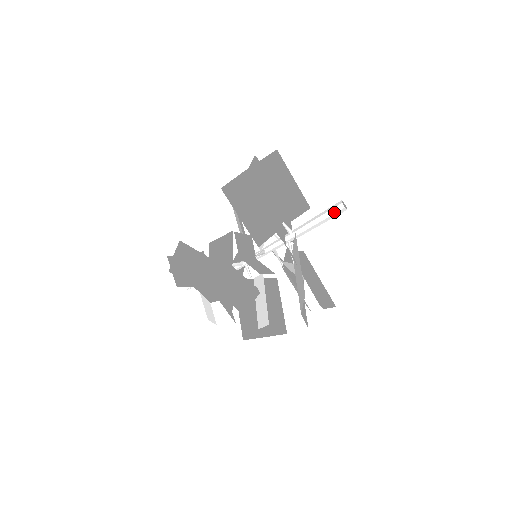
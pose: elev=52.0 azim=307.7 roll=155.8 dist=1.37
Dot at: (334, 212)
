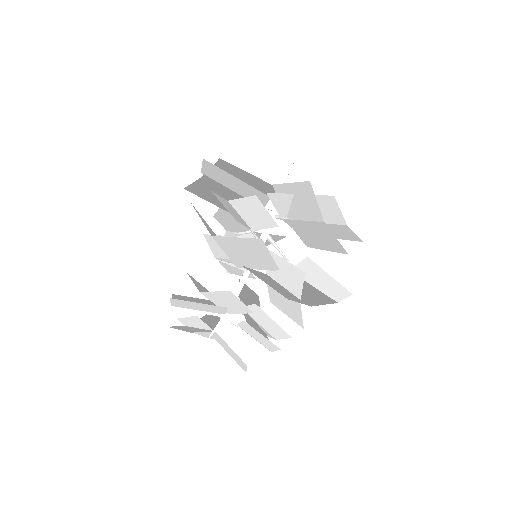
Dot at: (297, 164)
